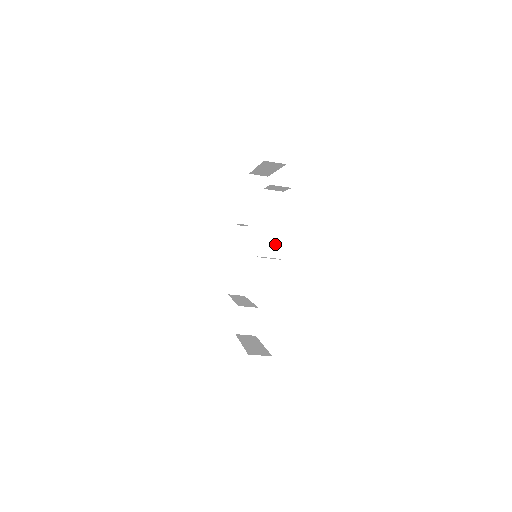
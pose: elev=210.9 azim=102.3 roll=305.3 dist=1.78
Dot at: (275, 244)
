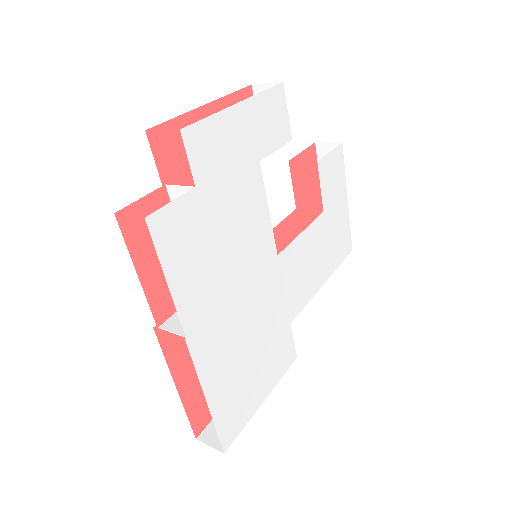
Dot at: (217, 278)
